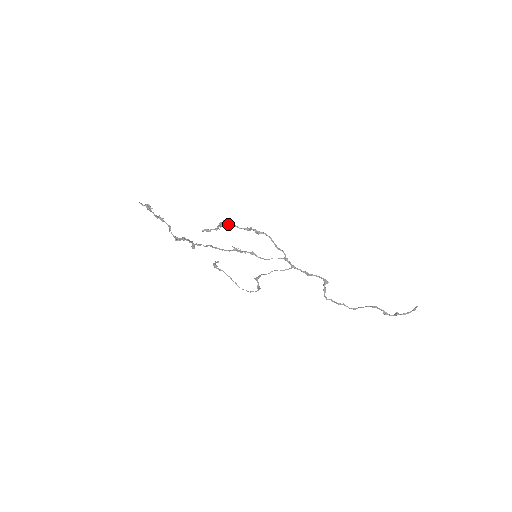
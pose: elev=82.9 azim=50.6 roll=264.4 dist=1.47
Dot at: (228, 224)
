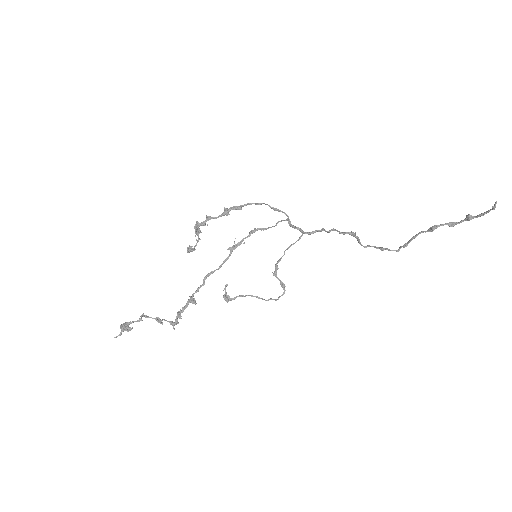
Dot at: (203, 224)
